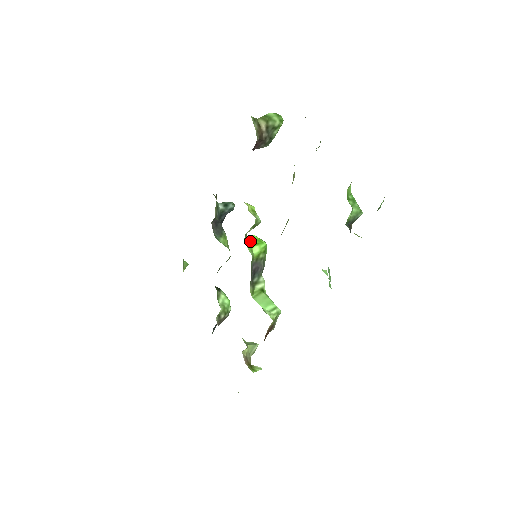
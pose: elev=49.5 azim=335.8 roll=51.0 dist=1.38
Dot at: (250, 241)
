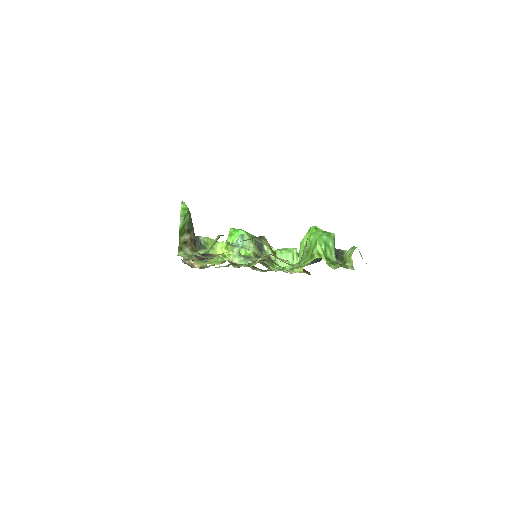
Dot at: (240, 251)
